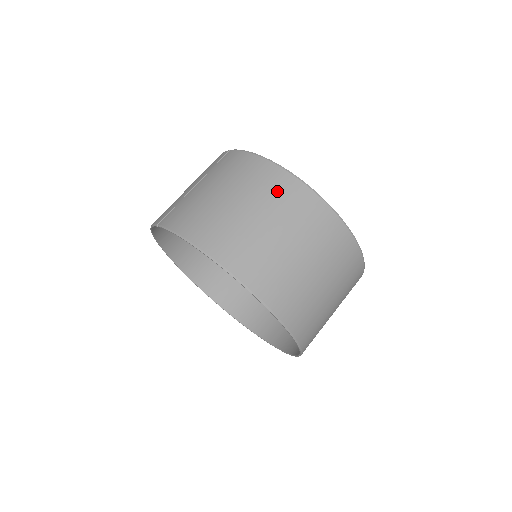
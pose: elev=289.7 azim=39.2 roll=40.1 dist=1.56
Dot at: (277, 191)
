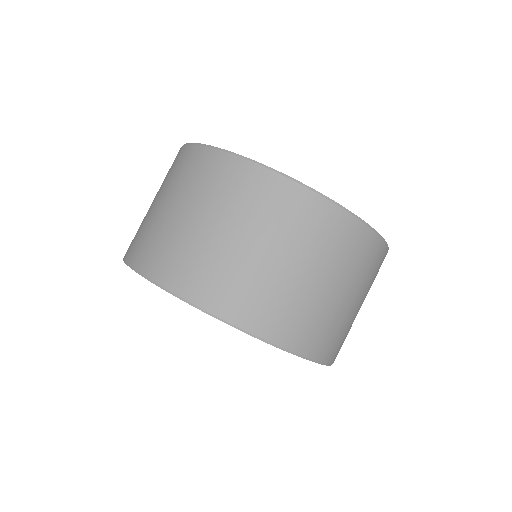
Dot at: (194, 172)
